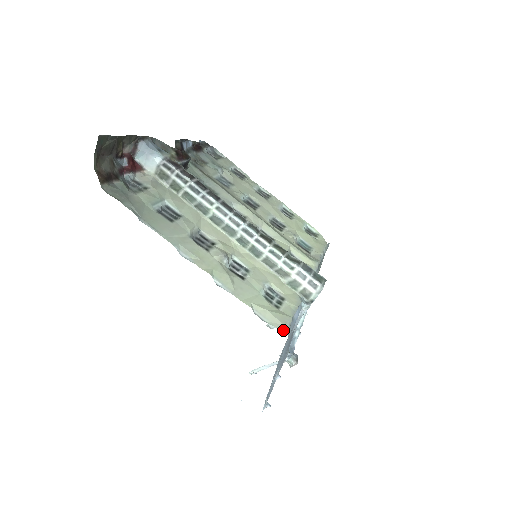
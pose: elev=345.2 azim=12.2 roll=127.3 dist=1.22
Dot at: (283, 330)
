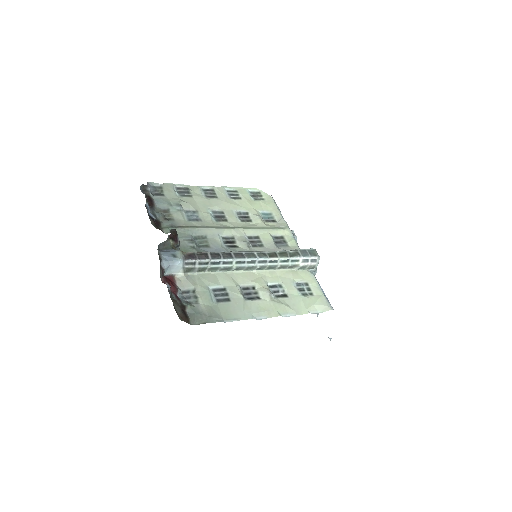
Dot at: occluded
